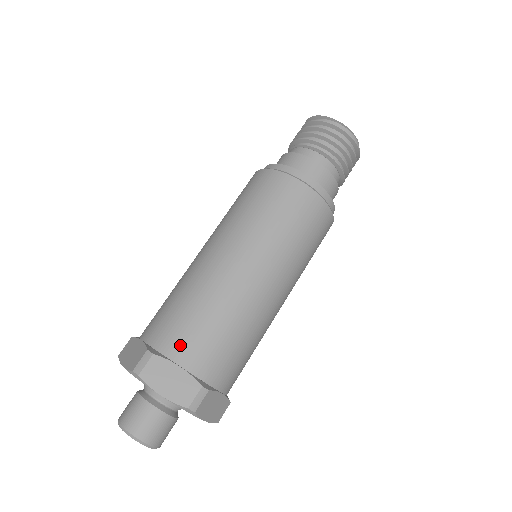
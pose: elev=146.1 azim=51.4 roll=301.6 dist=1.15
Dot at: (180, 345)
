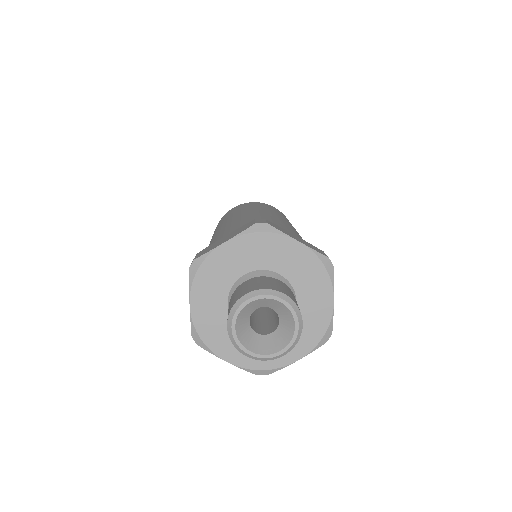
Dot at: occluded
